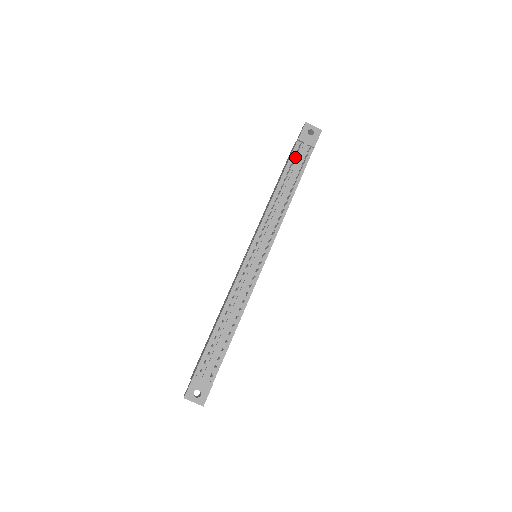
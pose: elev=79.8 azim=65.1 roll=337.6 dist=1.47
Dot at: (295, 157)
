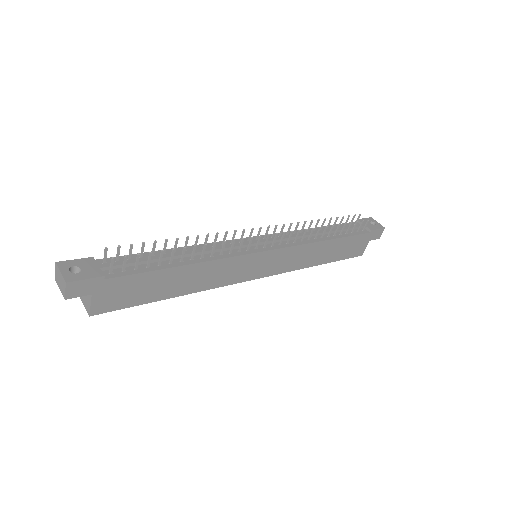
Dot at: (348, 218)
